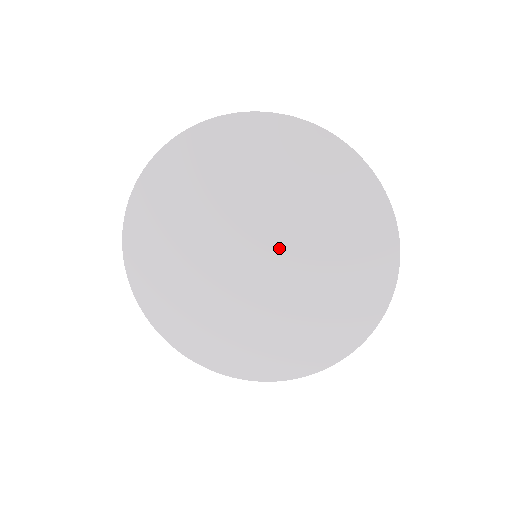
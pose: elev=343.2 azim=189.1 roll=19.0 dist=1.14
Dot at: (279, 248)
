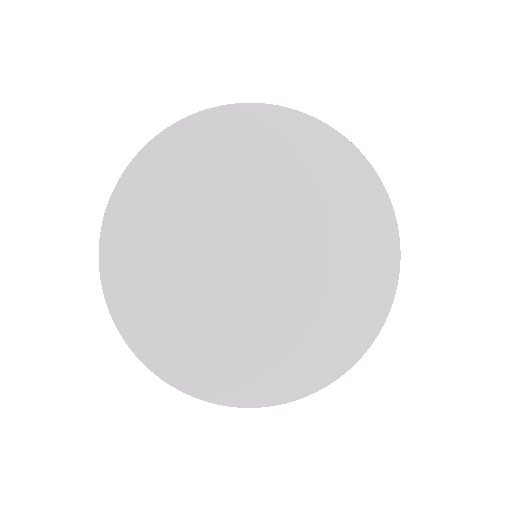
Dot at: (271, 230)
